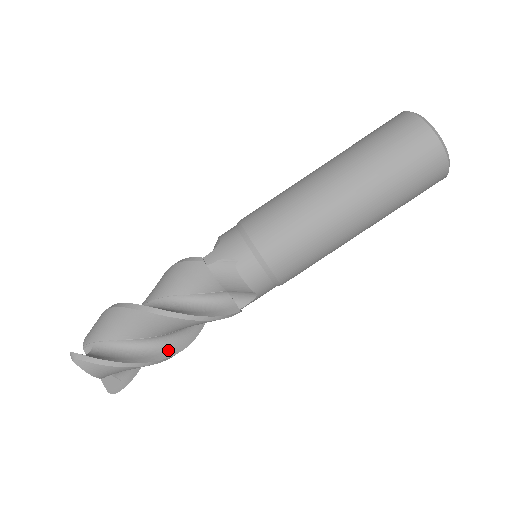
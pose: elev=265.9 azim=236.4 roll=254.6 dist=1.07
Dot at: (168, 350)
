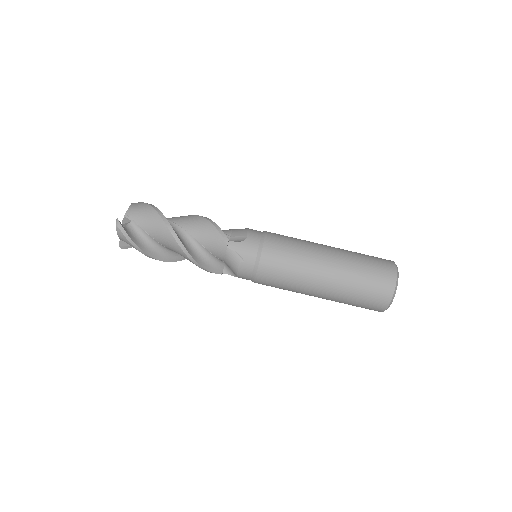
Dot at: (169, 257)
